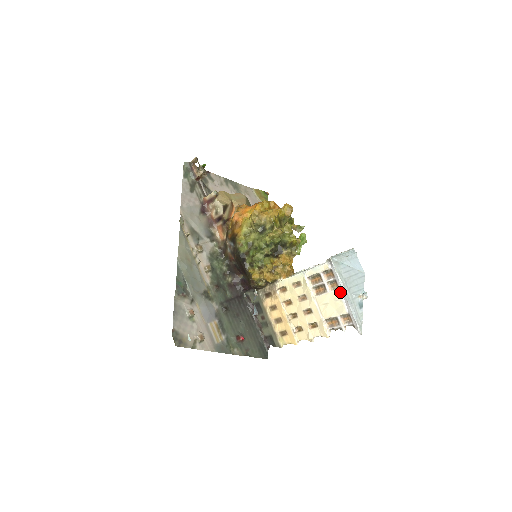
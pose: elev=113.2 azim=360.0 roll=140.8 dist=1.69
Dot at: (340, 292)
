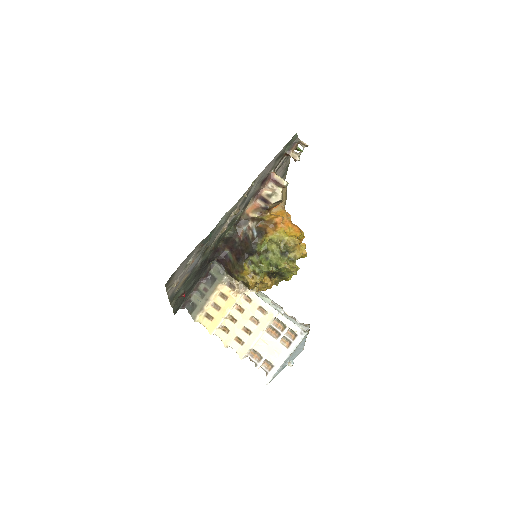
Dot at: (285, 351)
